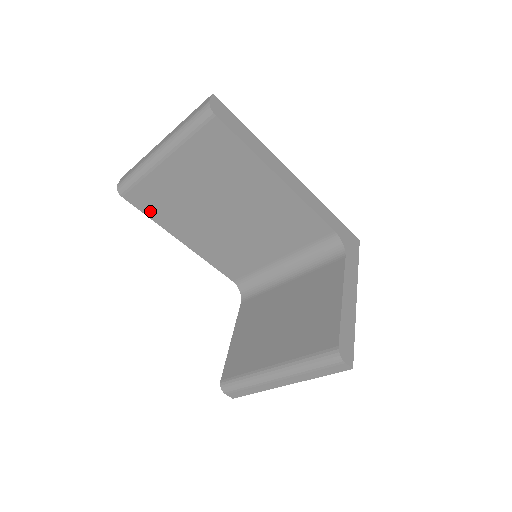
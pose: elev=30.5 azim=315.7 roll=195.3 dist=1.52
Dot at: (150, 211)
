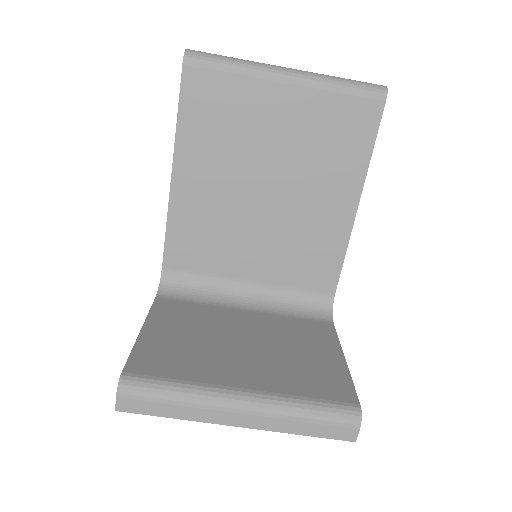
Dot at: (190, 109)
